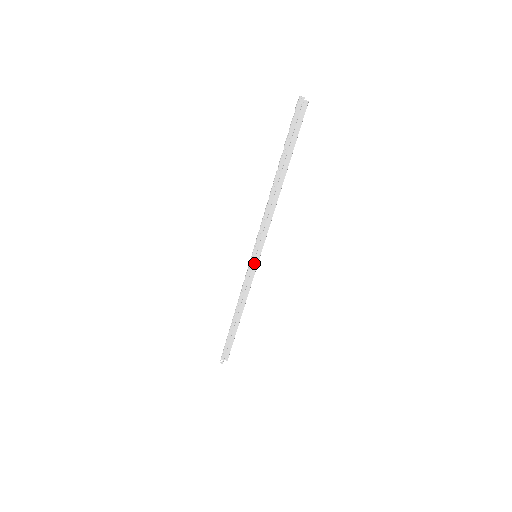
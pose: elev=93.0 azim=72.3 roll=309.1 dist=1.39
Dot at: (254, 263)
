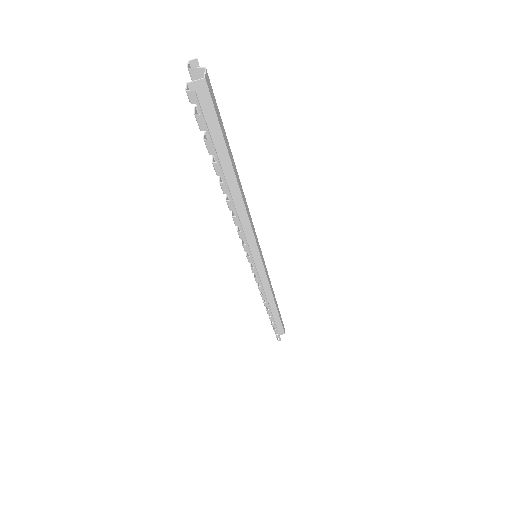
Dot at: (258, 265)
